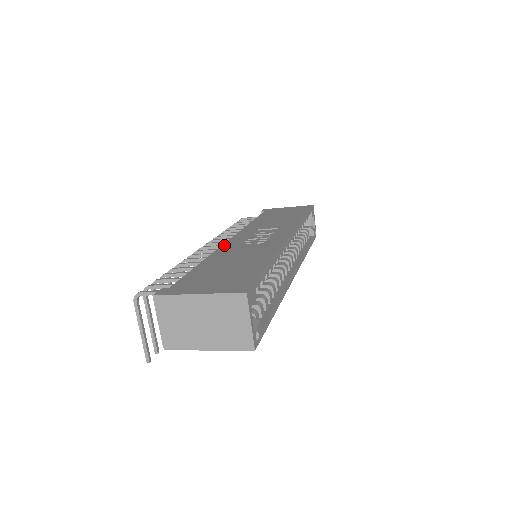
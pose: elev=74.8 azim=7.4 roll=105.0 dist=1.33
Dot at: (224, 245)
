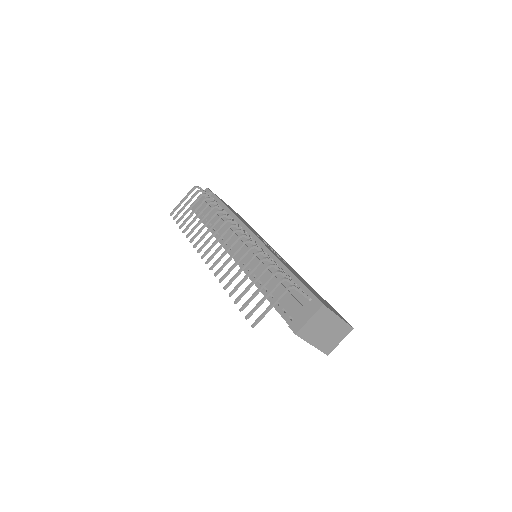
Dot at: occluded
